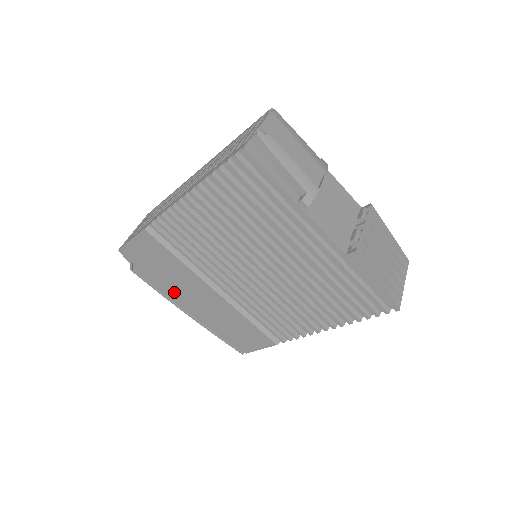
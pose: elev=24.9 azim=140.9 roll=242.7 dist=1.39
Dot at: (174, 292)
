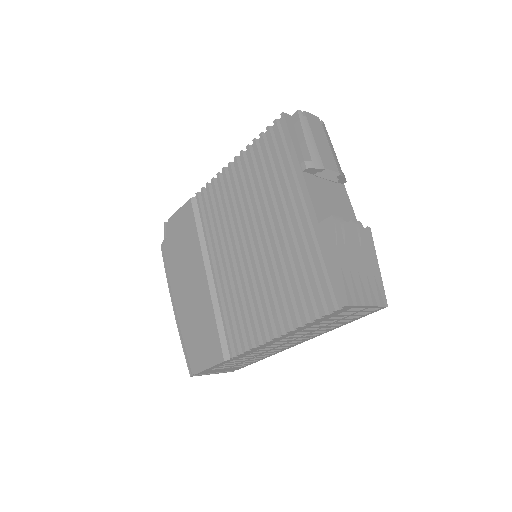
Dot at: (177, 276)
